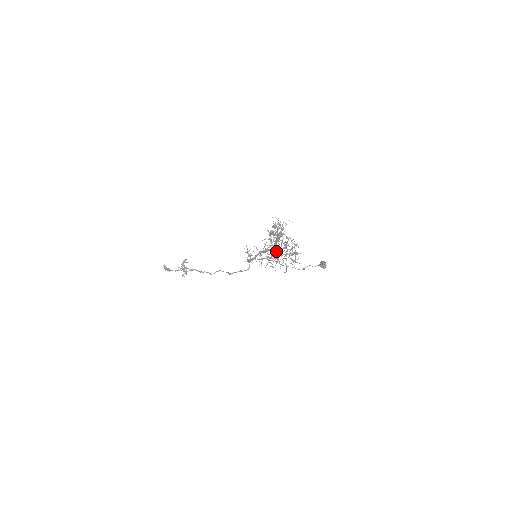
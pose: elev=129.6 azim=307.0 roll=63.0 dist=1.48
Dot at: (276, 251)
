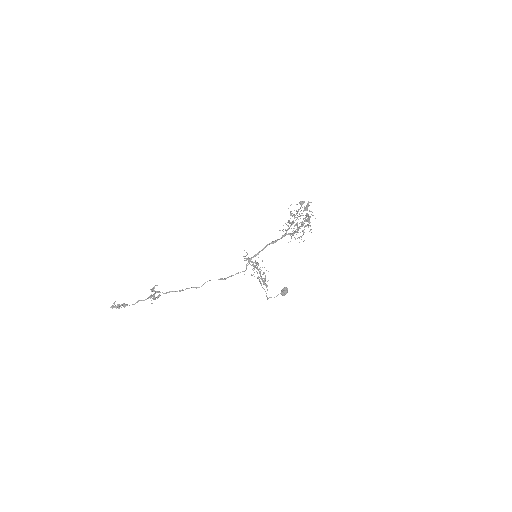
Dot at: (308, 214)
